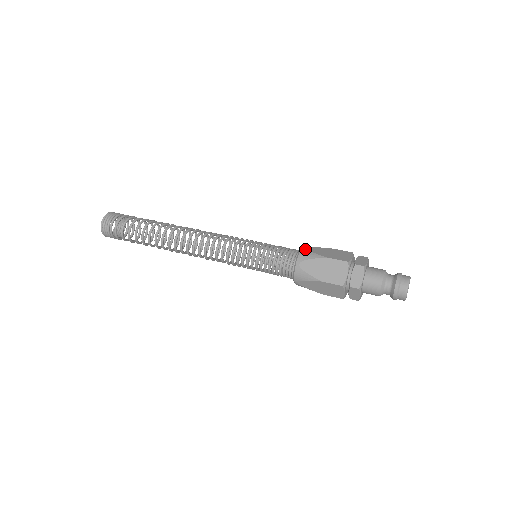
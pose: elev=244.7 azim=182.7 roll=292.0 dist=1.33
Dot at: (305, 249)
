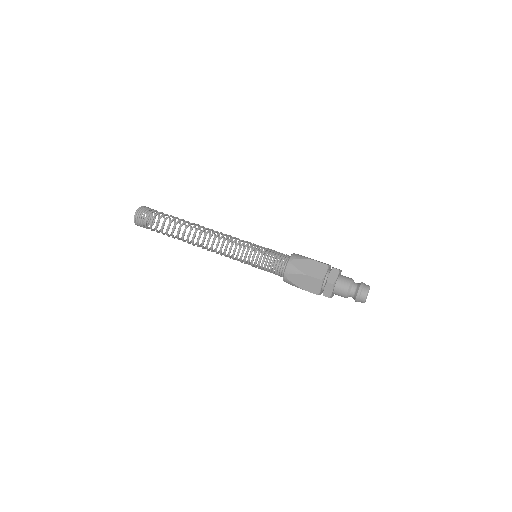
Dot at: (297, 254)
